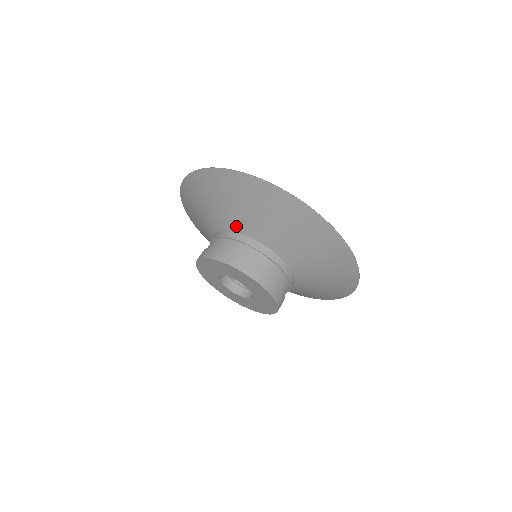
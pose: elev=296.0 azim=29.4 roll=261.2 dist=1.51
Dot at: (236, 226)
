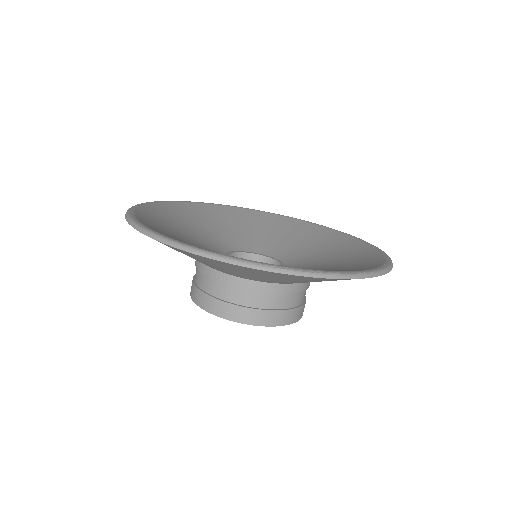
Dot at: occluded
